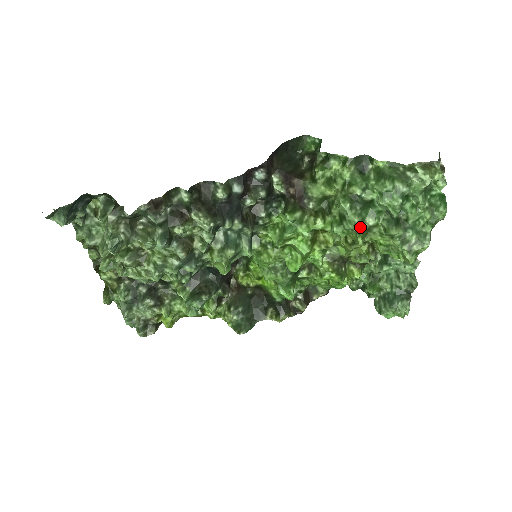
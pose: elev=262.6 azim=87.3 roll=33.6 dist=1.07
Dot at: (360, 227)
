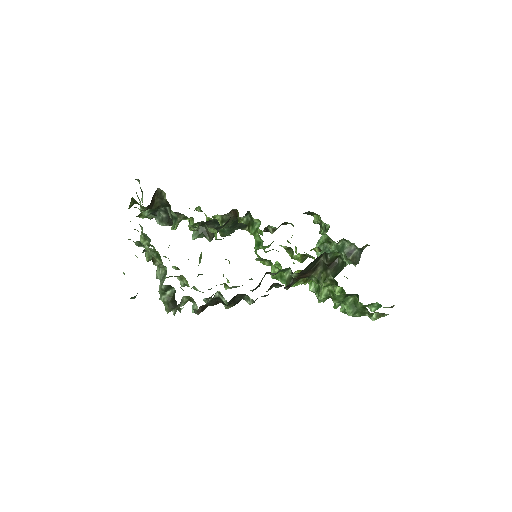
Dot at: occluded
